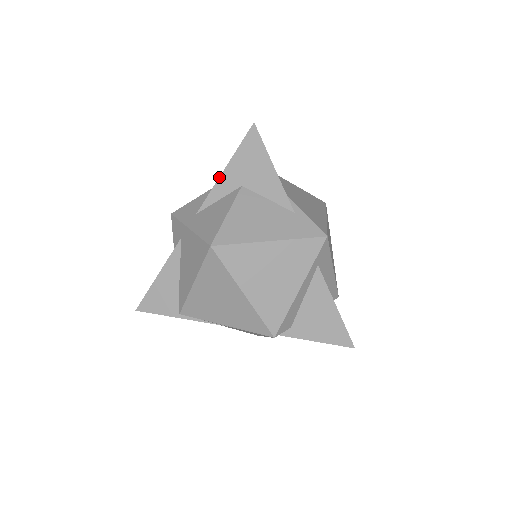
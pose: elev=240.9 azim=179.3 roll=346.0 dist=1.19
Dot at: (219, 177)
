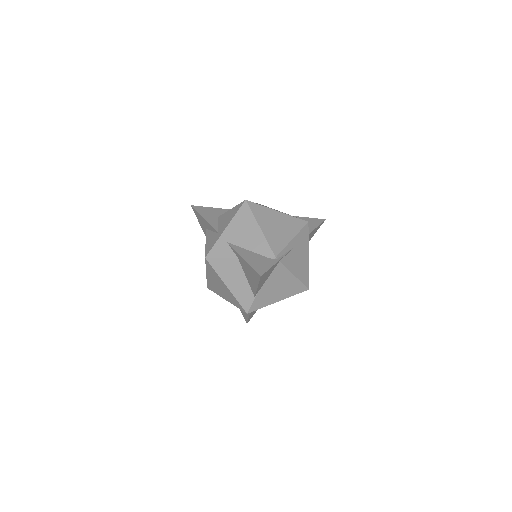
Dot at: (206, 221)
